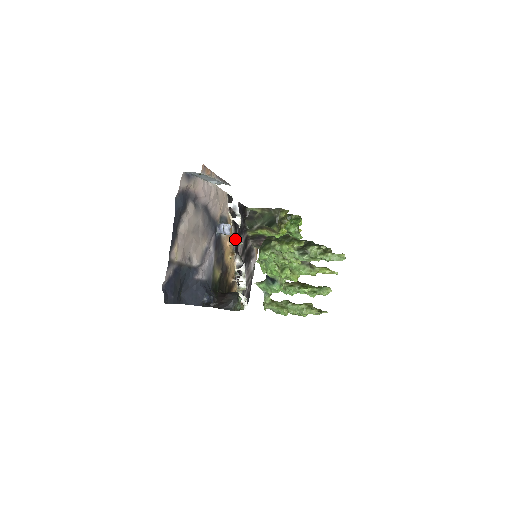
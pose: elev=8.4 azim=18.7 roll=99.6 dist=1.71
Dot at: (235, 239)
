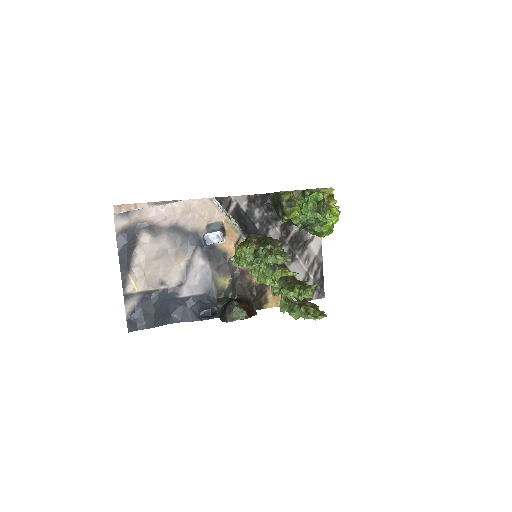
Dot at: occluded
